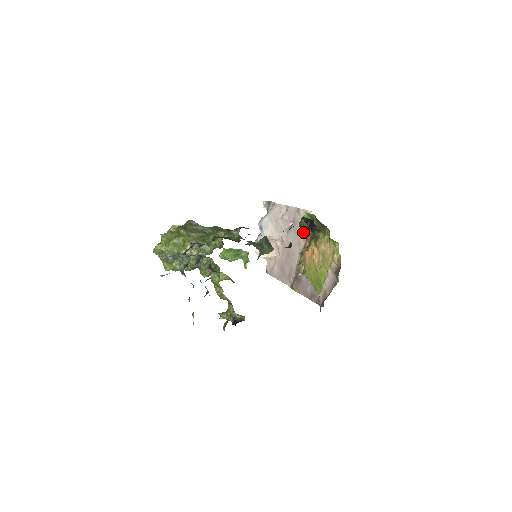
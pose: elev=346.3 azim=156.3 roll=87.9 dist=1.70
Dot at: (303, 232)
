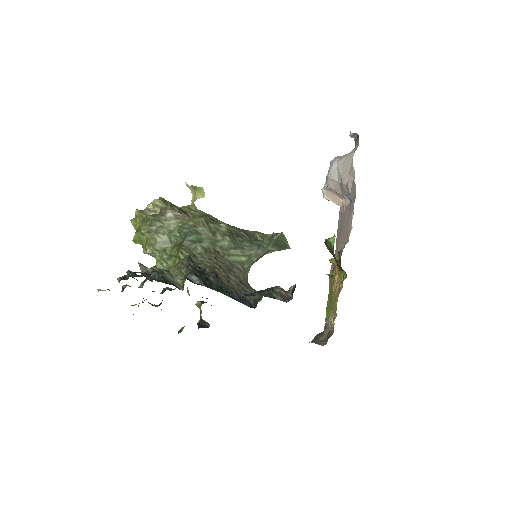
Dot at: (347, 233)
